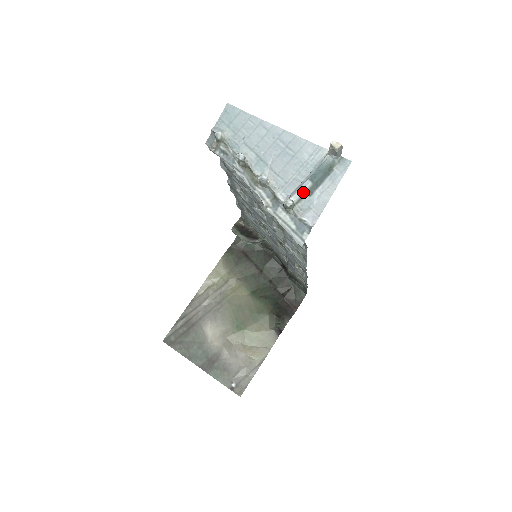
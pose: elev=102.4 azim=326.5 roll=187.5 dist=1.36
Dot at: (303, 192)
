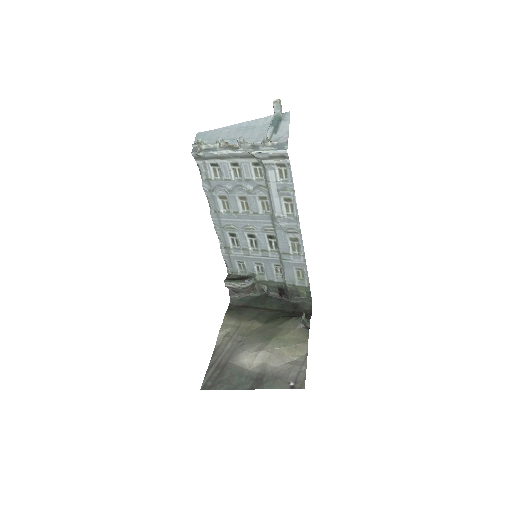
Dot at: (270, 132)
